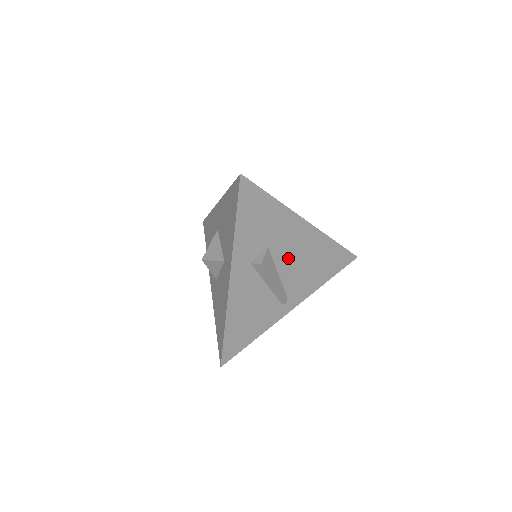
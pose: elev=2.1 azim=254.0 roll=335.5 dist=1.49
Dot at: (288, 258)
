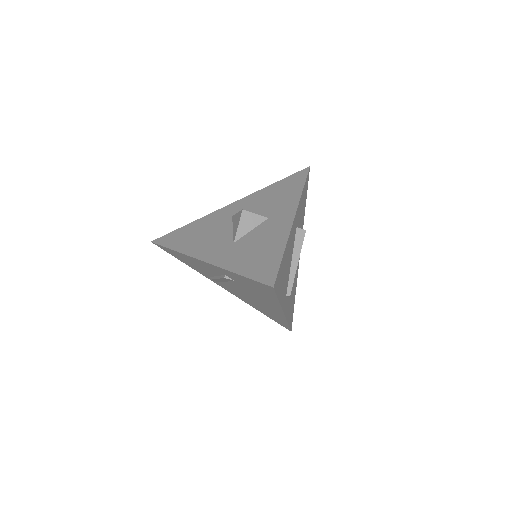
Dot at: occluded
